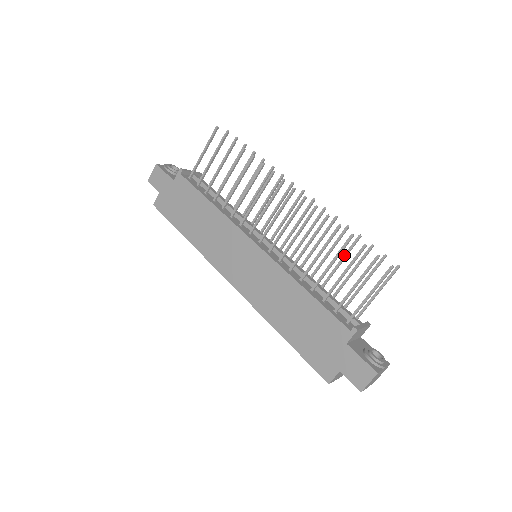
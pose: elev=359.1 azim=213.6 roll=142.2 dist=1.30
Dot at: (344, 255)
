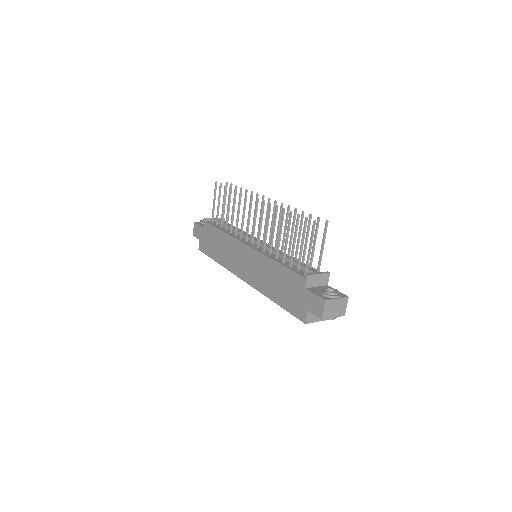
Dot at: (299, 230)
